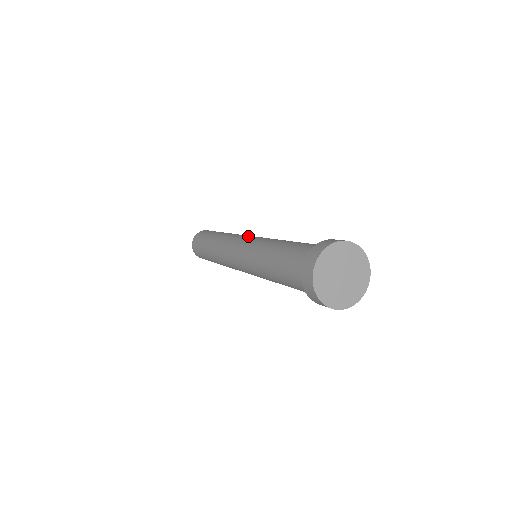
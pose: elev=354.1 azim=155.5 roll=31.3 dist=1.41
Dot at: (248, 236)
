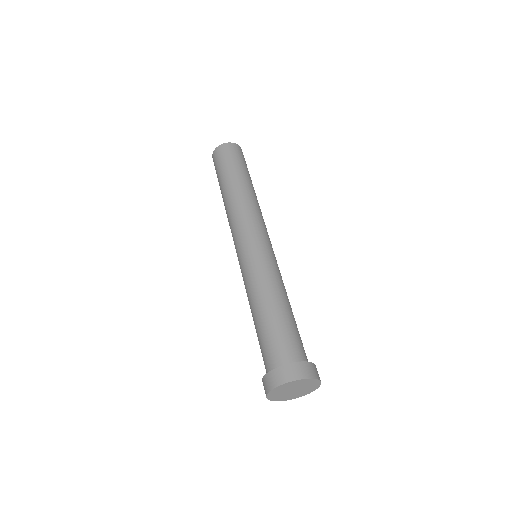
Dot at: (240, 241)
